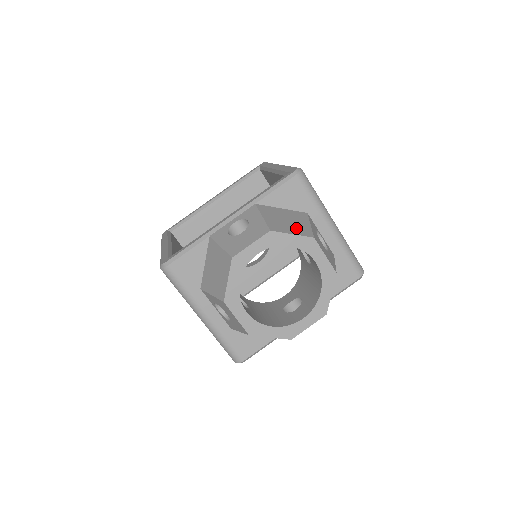
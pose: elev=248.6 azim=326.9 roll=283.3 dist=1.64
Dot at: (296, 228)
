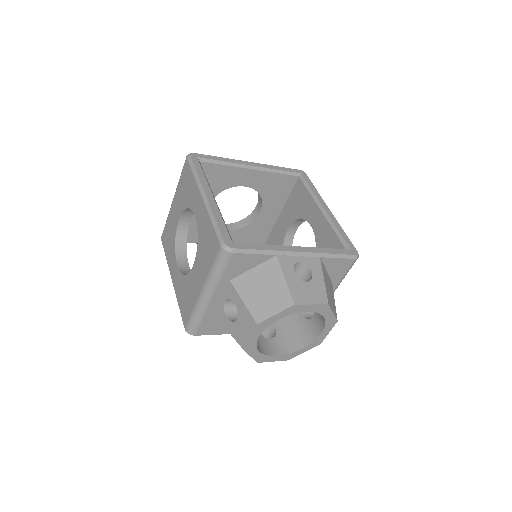
Dot at: (333, 304)
